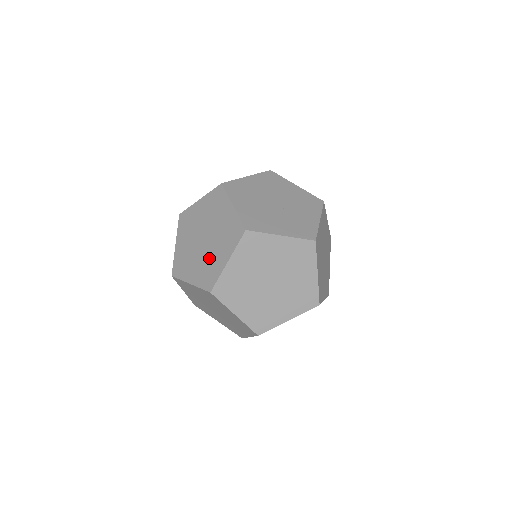
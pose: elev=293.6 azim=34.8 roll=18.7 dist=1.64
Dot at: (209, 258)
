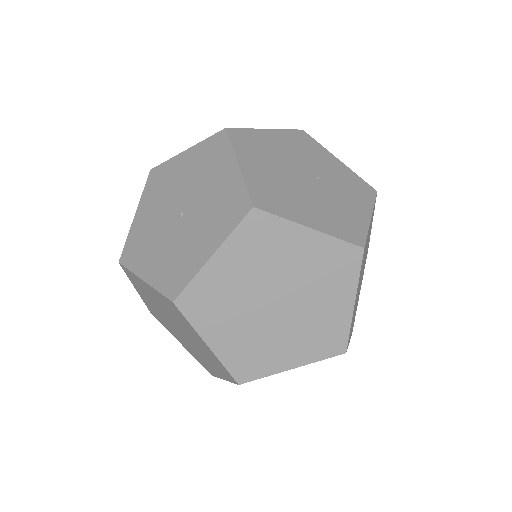
Dot at: (311, 319)
